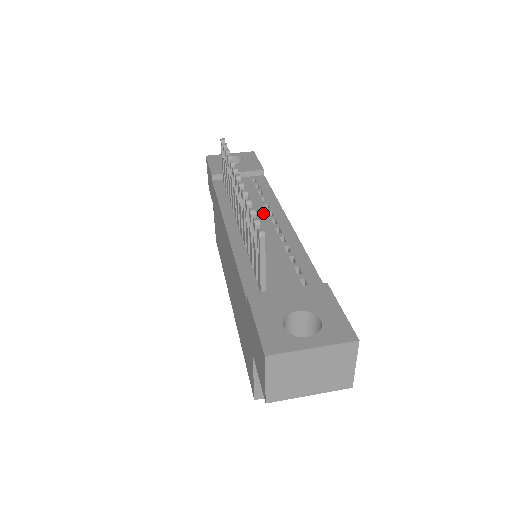
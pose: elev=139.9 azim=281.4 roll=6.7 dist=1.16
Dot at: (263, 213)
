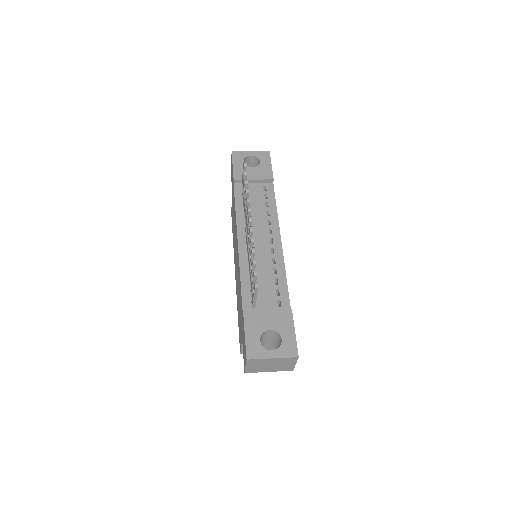
Dot at: (265, 230)
